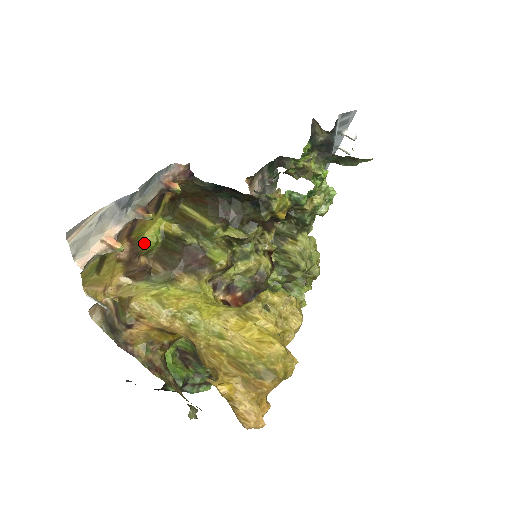
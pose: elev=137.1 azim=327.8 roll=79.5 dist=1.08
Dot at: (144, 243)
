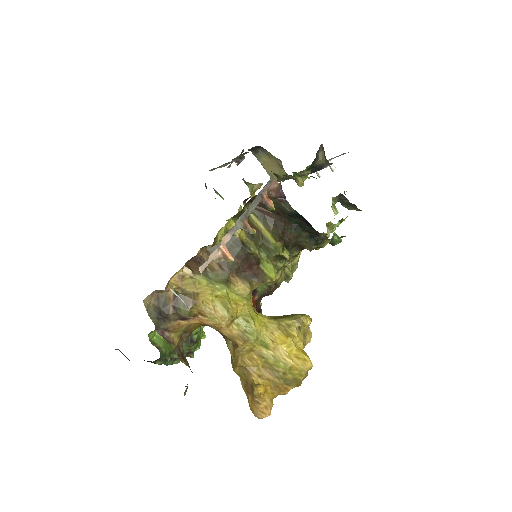
Dot at: (217, 241)
